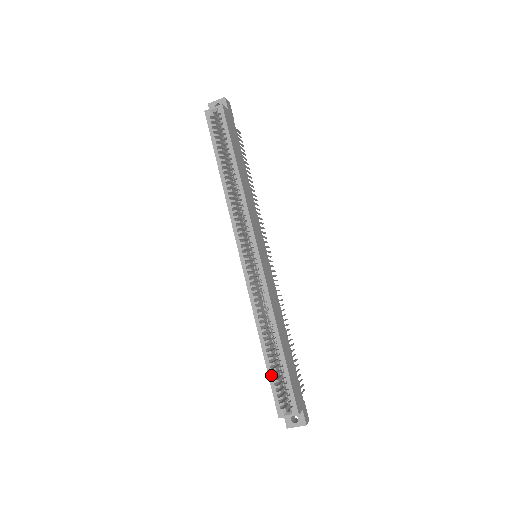
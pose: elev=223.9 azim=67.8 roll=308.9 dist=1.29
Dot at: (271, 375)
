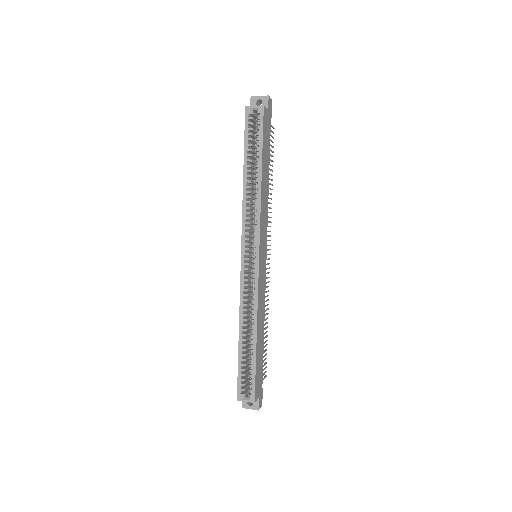
Dot at: (240, 364)
